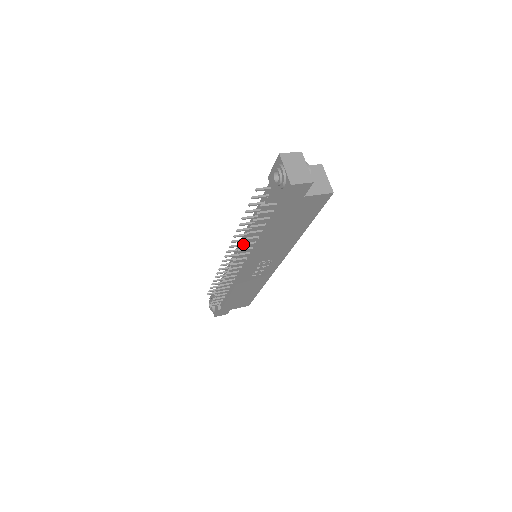
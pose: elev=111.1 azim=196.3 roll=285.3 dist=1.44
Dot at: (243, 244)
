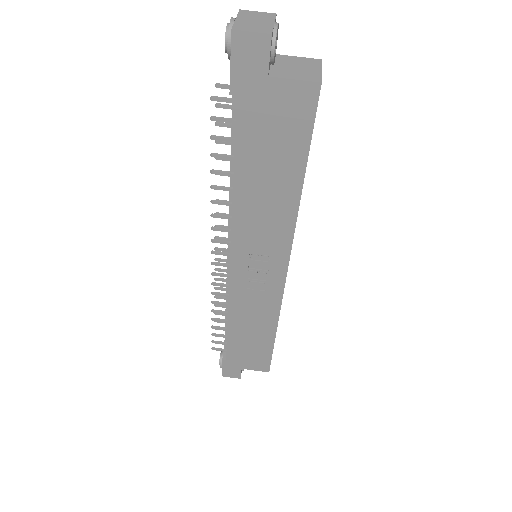
Dot at: (214, 200)
